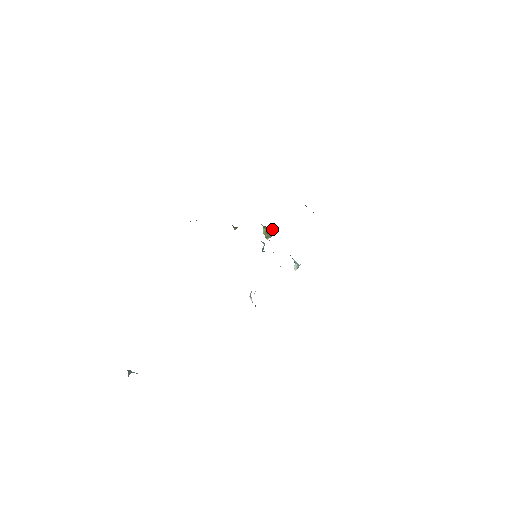
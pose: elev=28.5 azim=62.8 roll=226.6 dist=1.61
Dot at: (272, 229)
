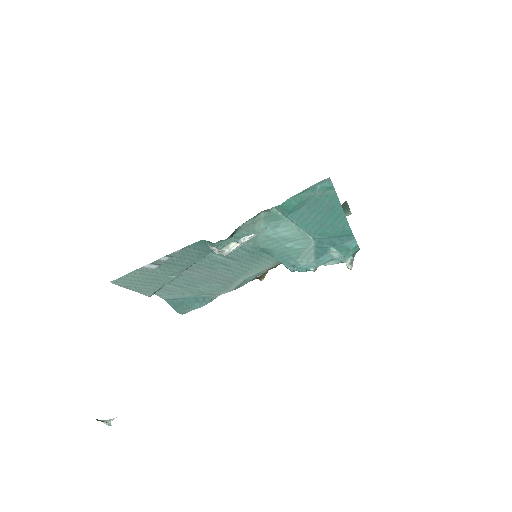
Dot at: occluded
